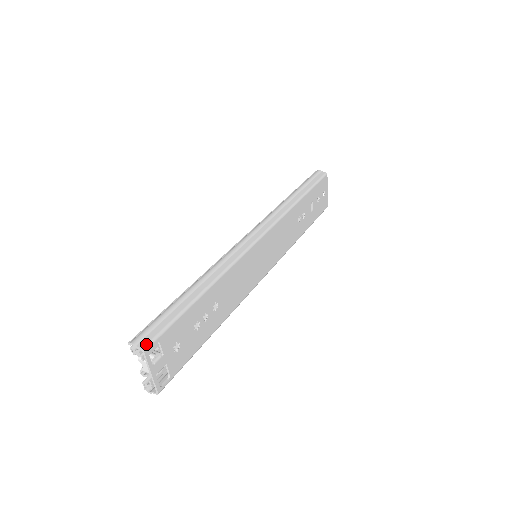
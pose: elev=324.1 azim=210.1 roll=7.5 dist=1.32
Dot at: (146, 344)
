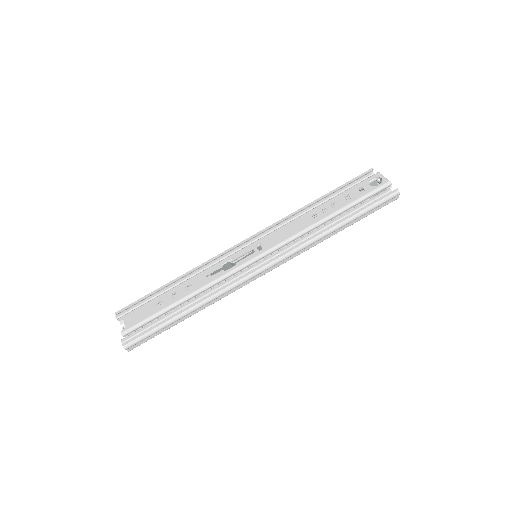
Dot at: occluded
